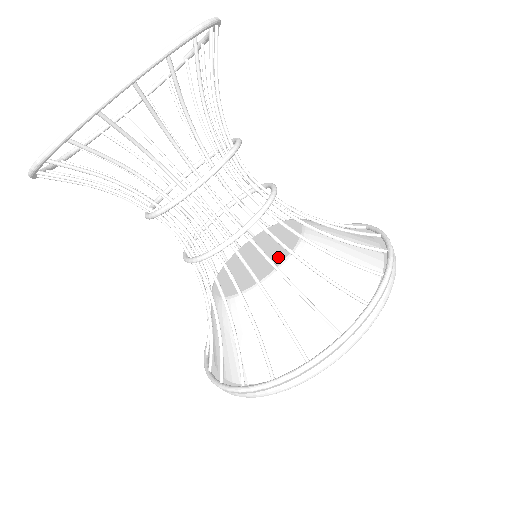
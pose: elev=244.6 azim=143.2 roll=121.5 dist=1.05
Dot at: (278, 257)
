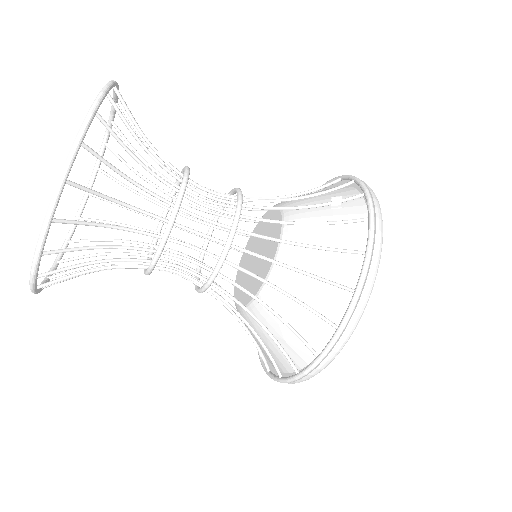
Dot at: occluded
